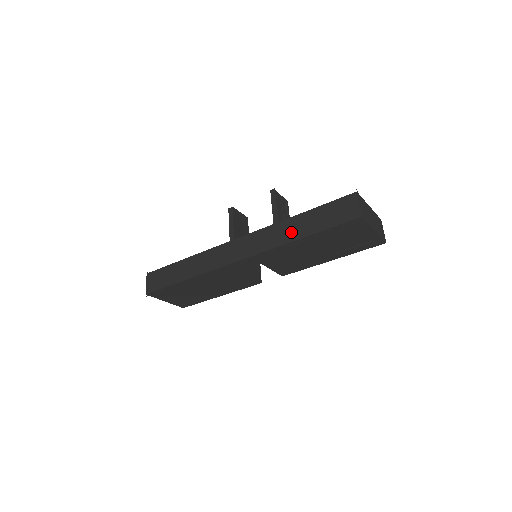
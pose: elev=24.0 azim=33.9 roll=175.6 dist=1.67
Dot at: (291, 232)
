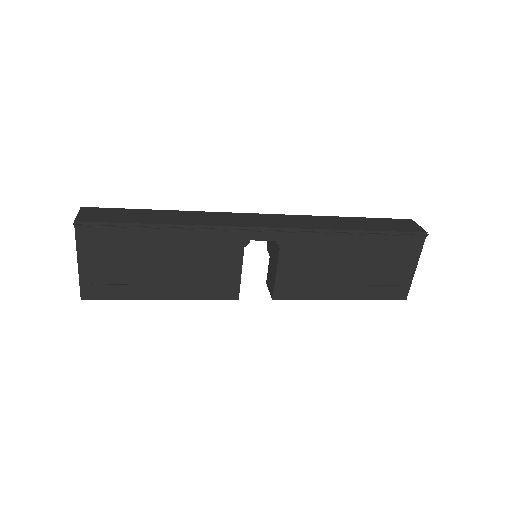
Dot at: (341, 224)
